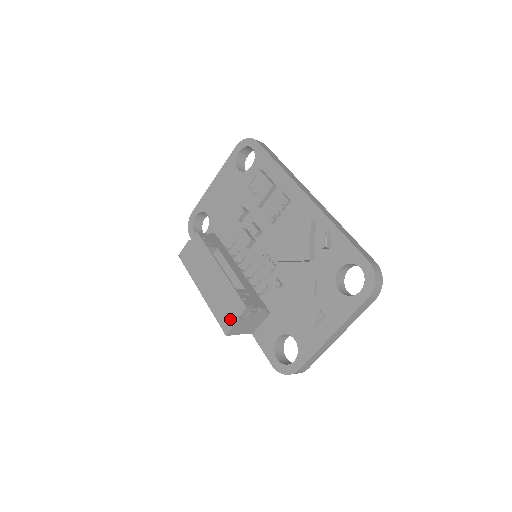
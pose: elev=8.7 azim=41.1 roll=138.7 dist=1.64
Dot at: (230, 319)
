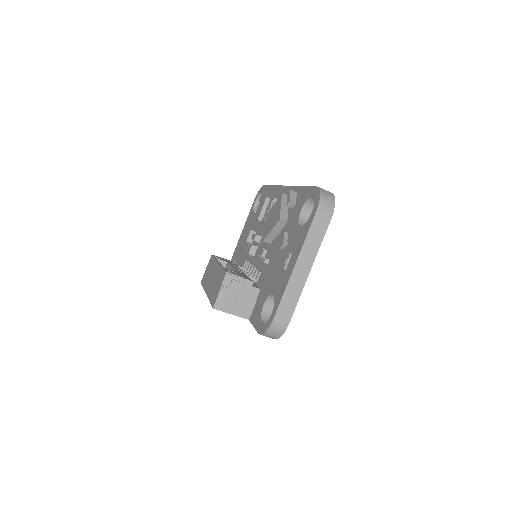
Dot at: (217, 292)
